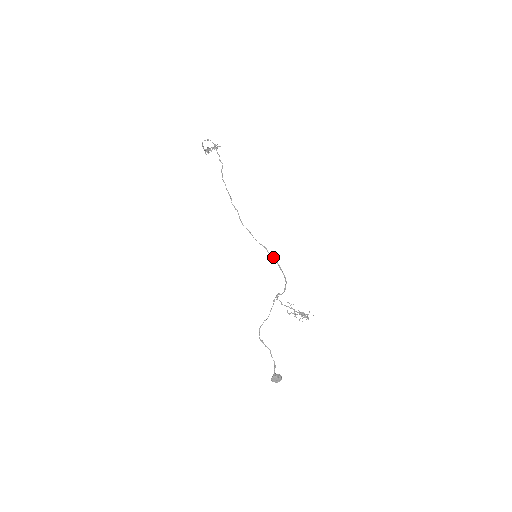
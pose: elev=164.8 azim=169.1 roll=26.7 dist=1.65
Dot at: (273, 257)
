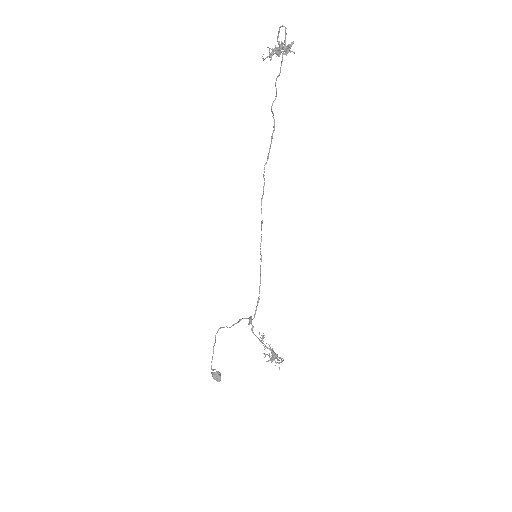
Dot at: (260, 278)
